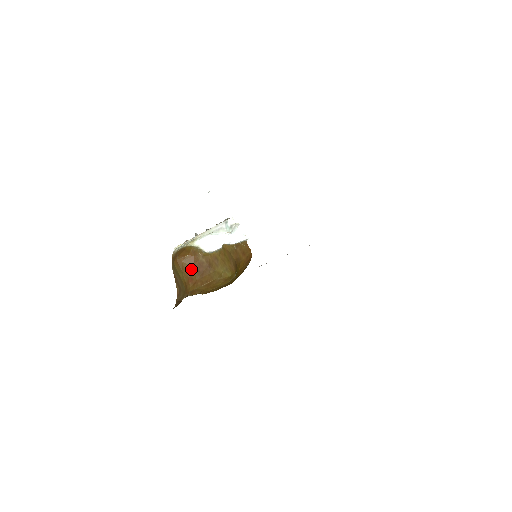
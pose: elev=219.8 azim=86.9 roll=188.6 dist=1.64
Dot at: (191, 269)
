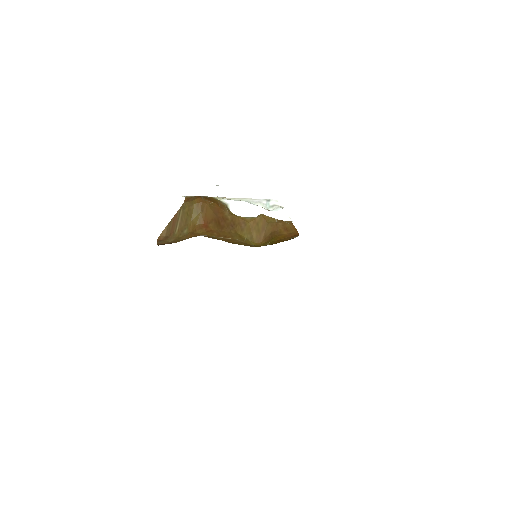
Dot at: (212, 216)
